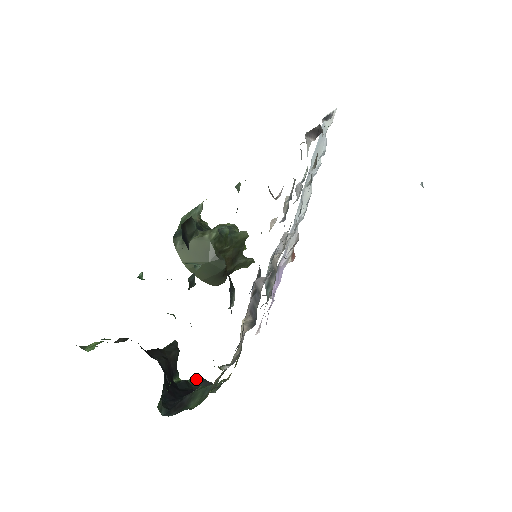
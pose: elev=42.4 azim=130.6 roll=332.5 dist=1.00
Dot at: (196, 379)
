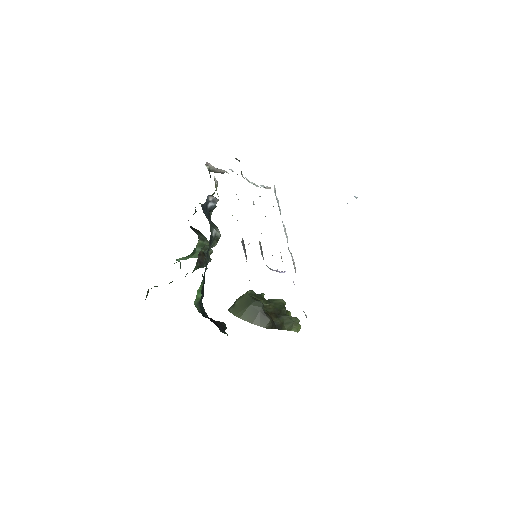
Dot at: occluded
